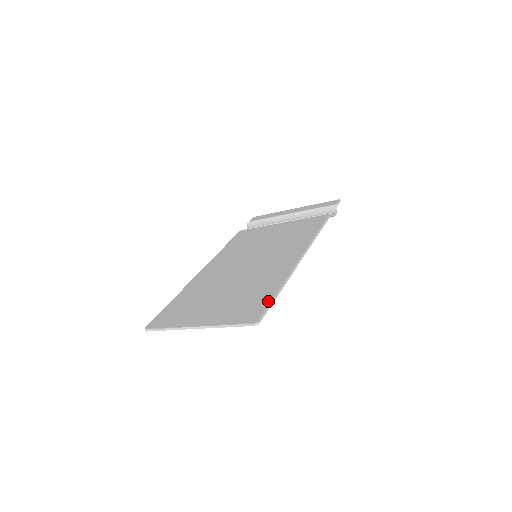
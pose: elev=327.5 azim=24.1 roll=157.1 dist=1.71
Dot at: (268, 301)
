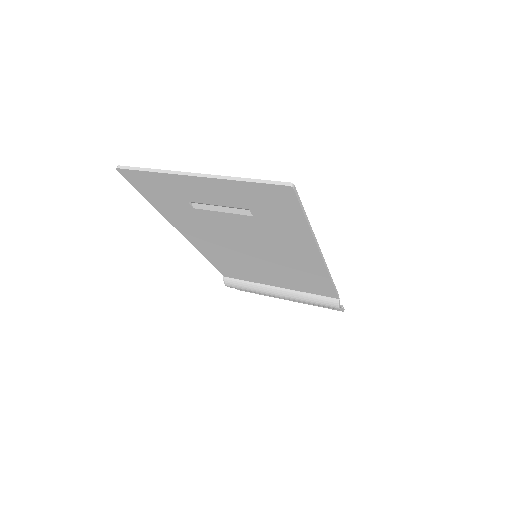
Dot at: occluded
